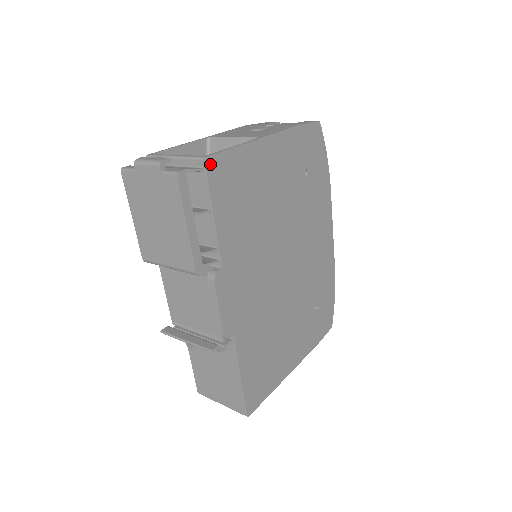
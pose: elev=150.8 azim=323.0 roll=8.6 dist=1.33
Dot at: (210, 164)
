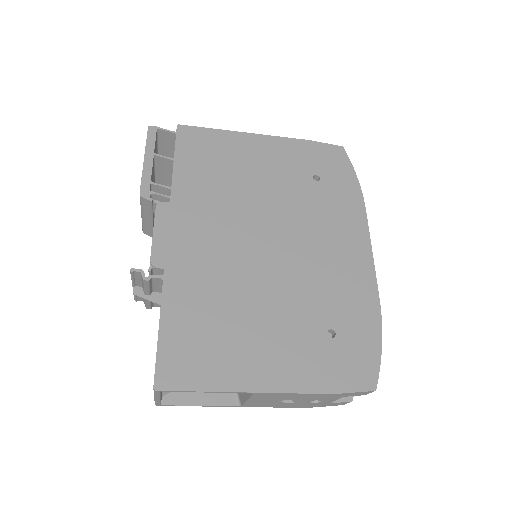
Dot at: (182, 130)
